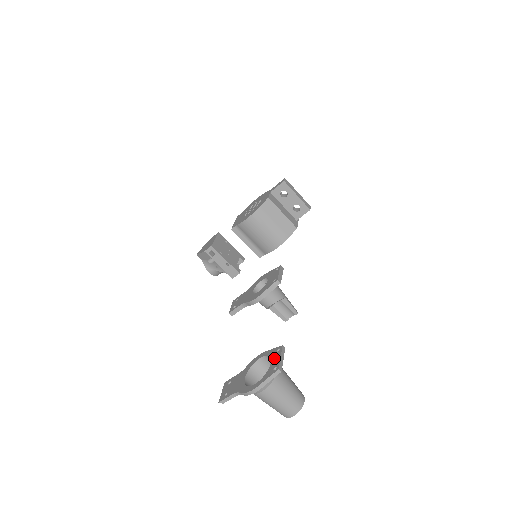
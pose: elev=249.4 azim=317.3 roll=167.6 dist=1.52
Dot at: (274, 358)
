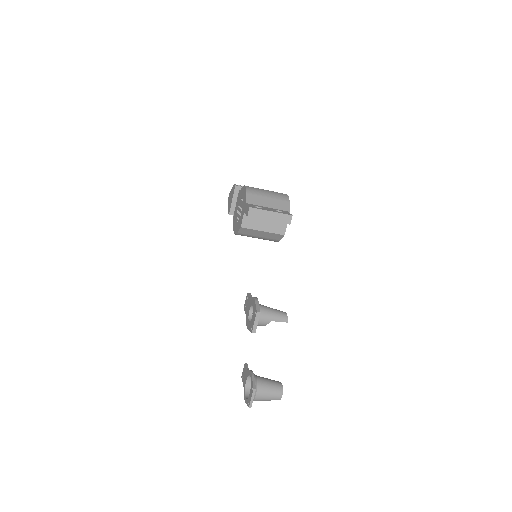
Dot at: (250, 393)
